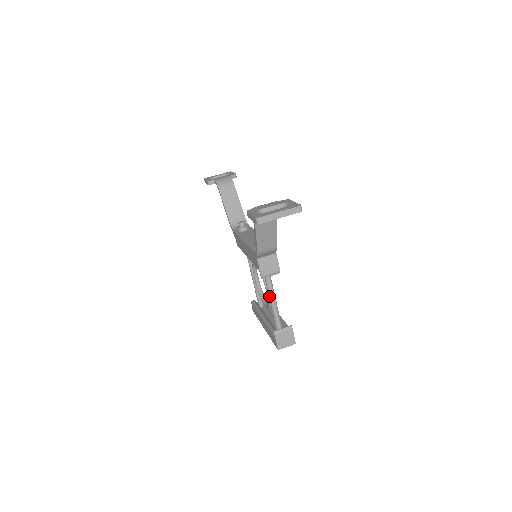
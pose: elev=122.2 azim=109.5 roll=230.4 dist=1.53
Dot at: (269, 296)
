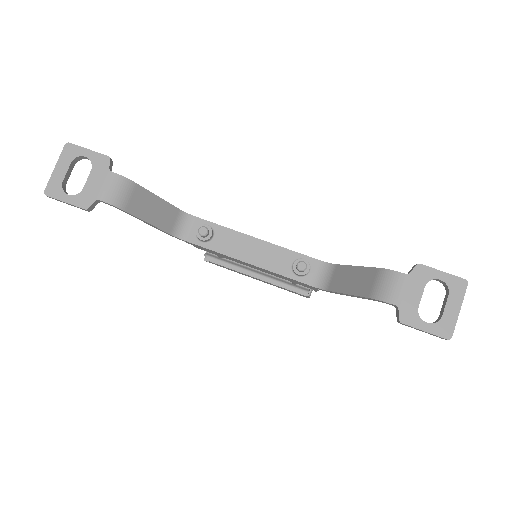
Dot at: occluded
